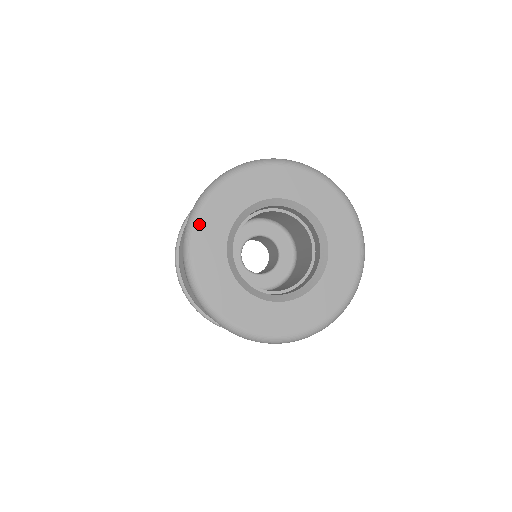
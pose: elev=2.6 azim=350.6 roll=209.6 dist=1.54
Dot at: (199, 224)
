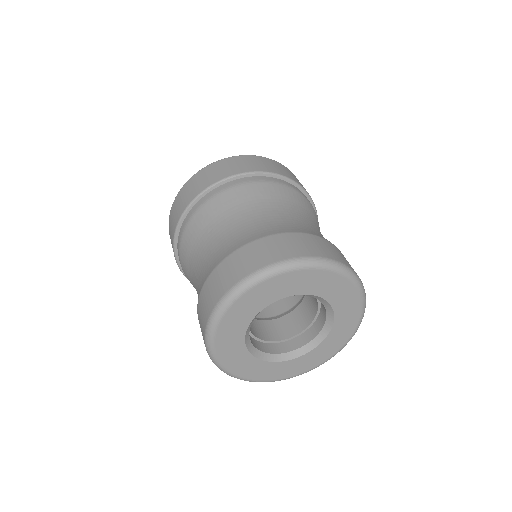
Dot at: (226, 316)
